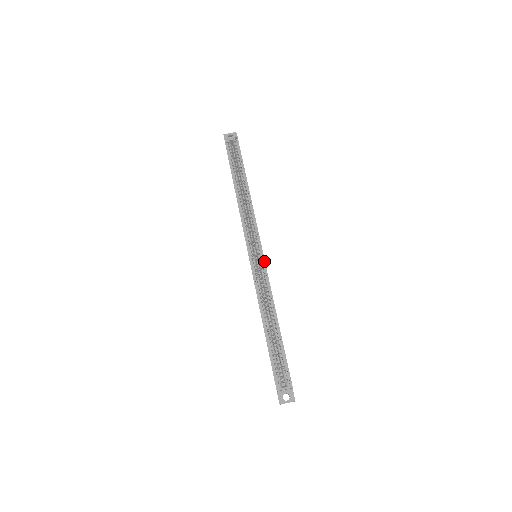
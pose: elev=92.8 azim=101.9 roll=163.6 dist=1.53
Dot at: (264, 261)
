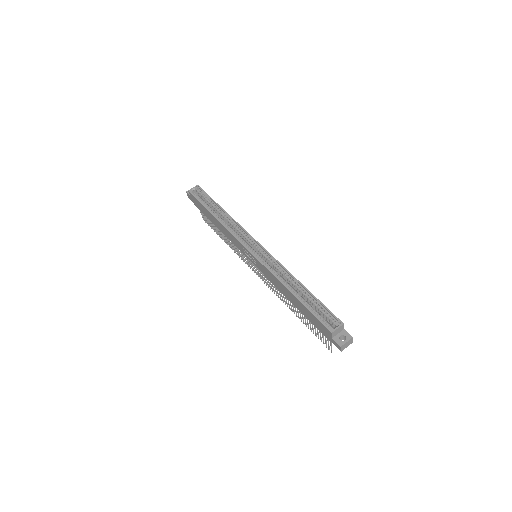
Dot at: (265, 249)
